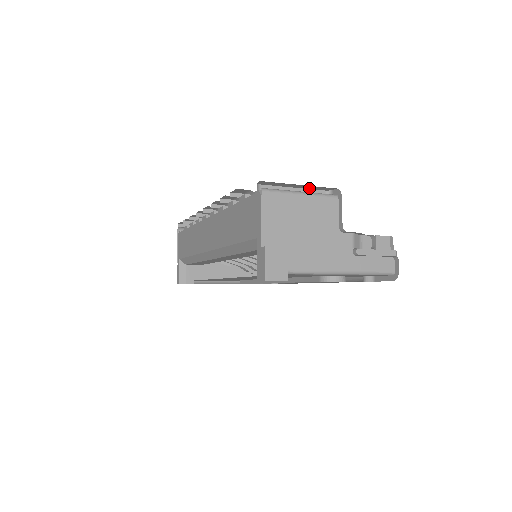
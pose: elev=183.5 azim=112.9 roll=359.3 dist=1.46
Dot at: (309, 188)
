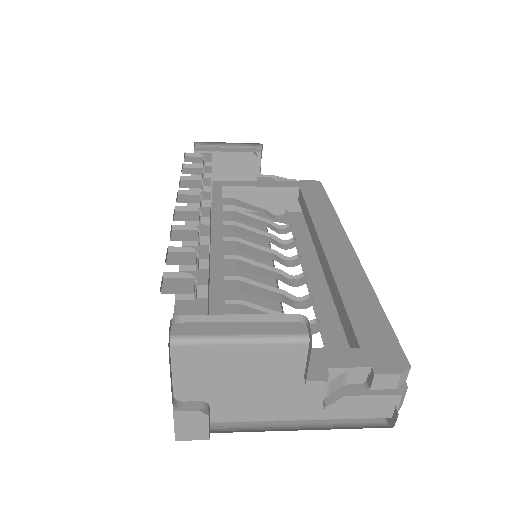
Dot at: (266, 316)
